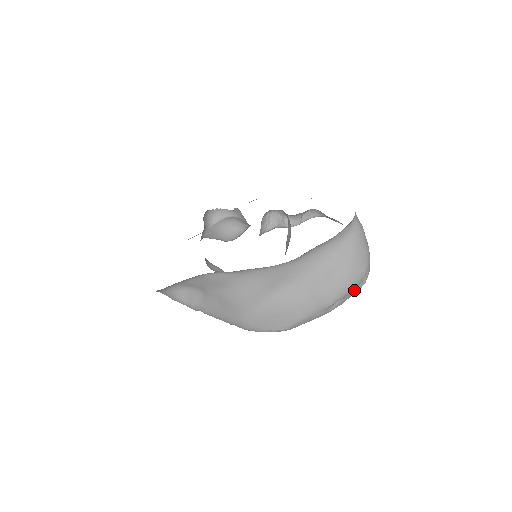
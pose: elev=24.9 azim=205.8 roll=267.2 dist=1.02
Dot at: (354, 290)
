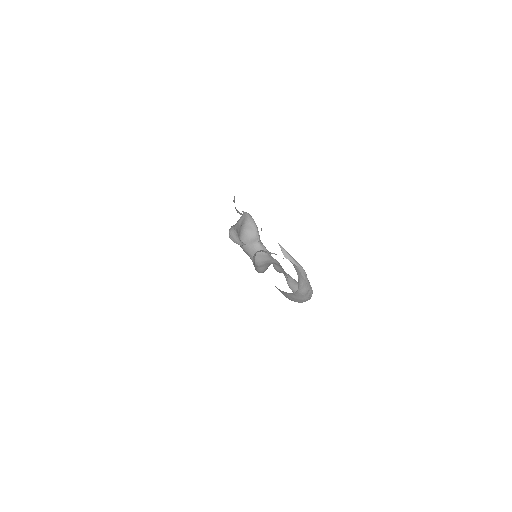
Dot at: occluded
